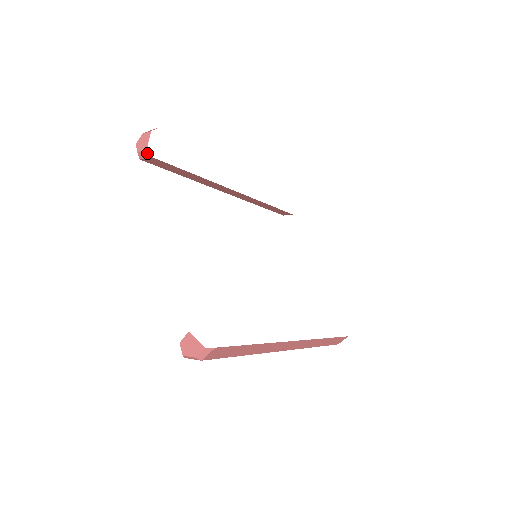
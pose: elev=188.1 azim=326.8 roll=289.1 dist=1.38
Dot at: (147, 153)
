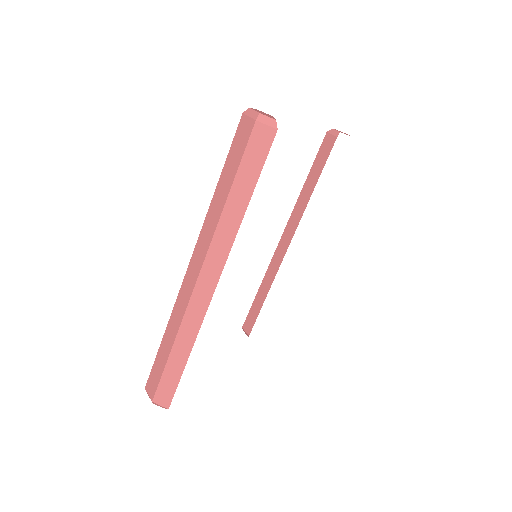
Dot at: (338, 133)
